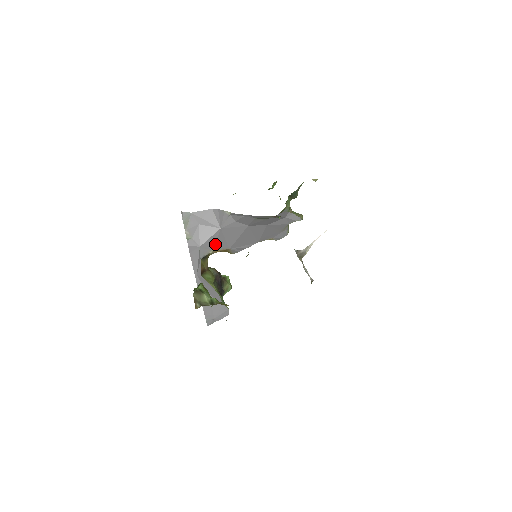
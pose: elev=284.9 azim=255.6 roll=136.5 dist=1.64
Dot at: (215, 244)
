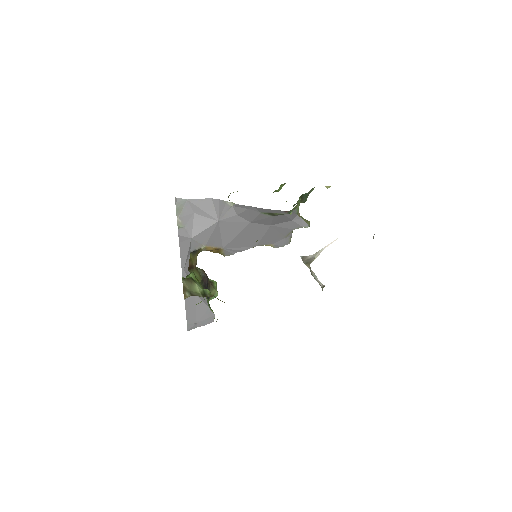
Dot at: (209, 239)
